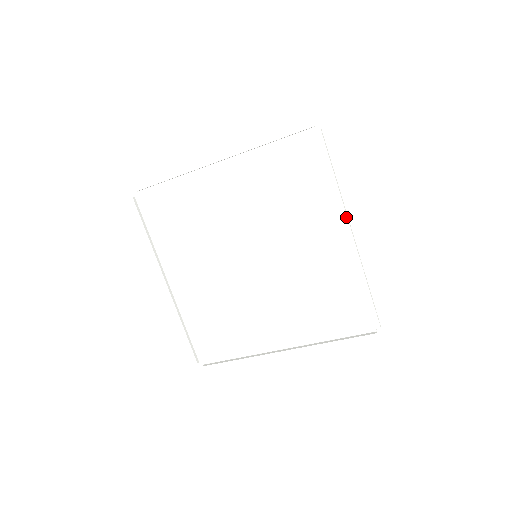
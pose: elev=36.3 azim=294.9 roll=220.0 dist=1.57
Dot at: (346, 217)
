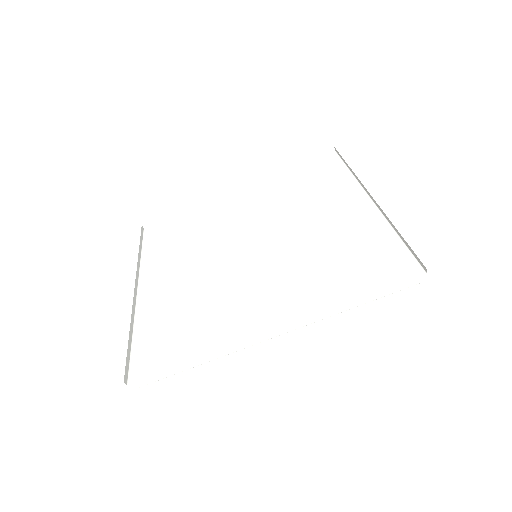
Dot at: (363, 190)
